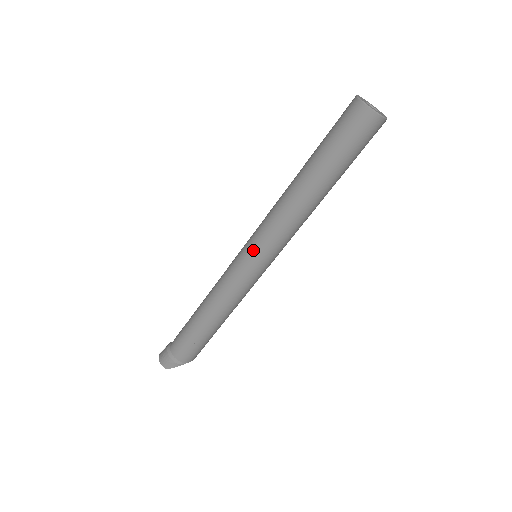
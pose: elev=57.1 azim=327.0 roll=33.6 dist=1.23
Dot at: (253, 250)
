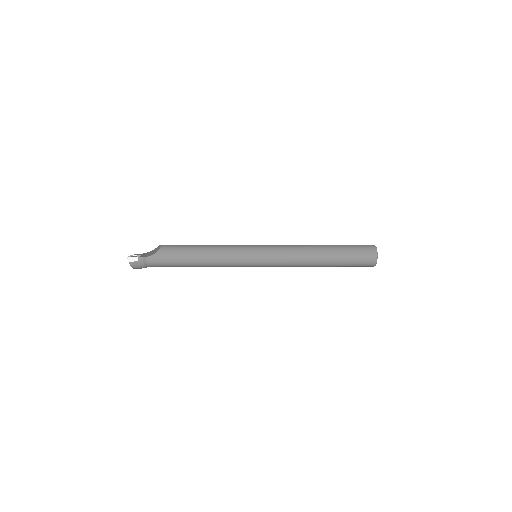
Dot at: occluded
